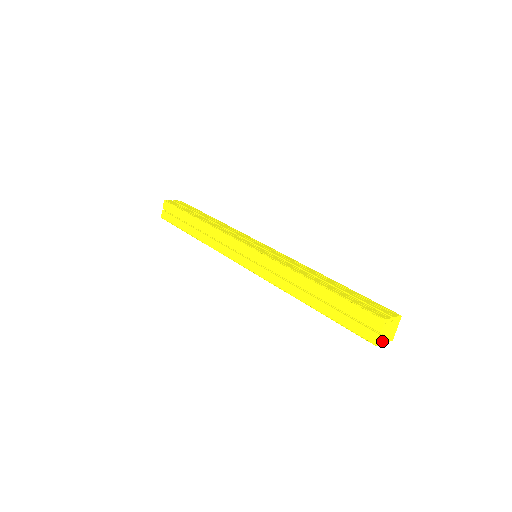
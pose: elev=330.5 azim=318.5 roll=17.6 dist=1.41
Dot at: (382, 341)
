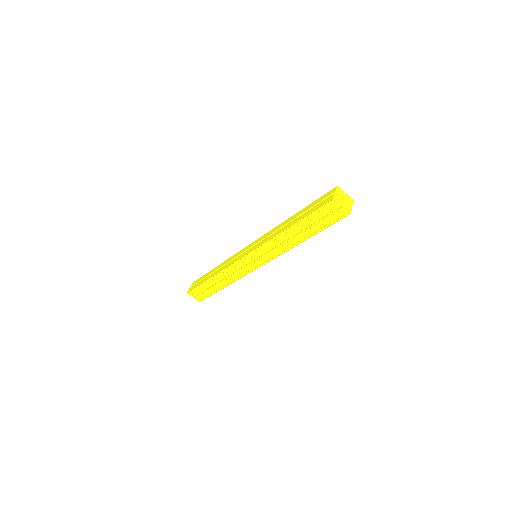
Dot at: (338, 201)
